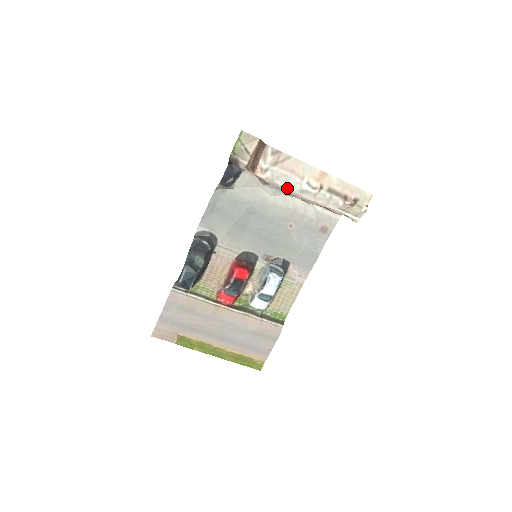
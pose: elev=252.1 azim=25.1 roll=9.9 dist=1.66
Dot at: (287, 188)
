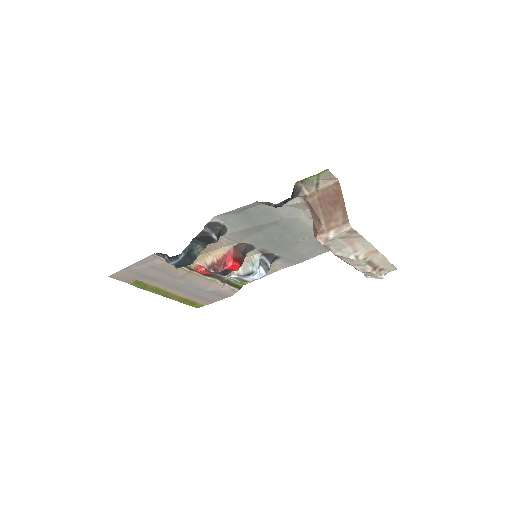
Dot at: (335, 252)
